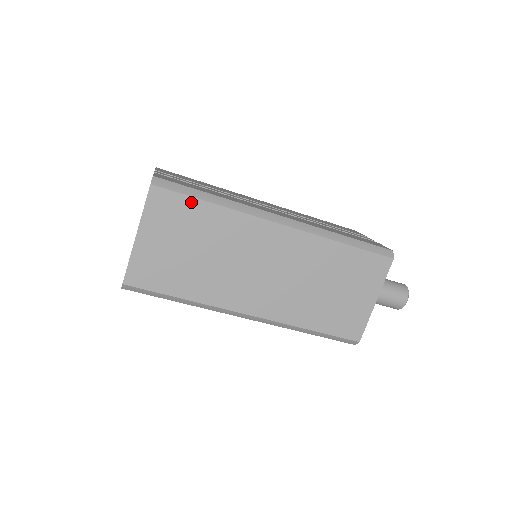
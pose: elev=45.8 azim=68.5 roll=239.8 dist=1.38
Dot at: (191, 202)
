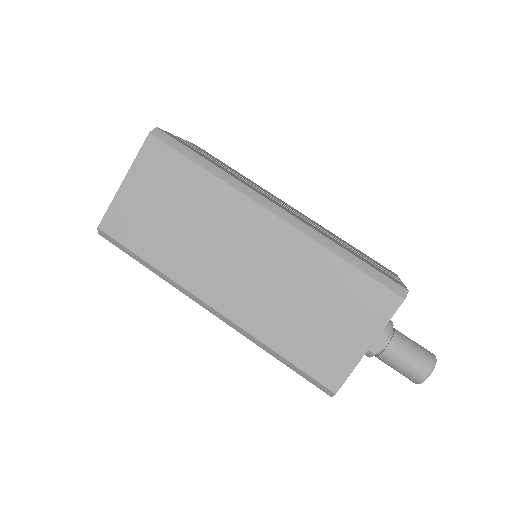
Dot at: (183, 161)
